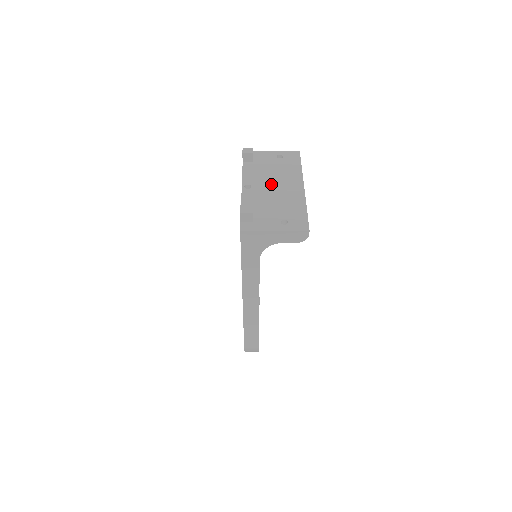
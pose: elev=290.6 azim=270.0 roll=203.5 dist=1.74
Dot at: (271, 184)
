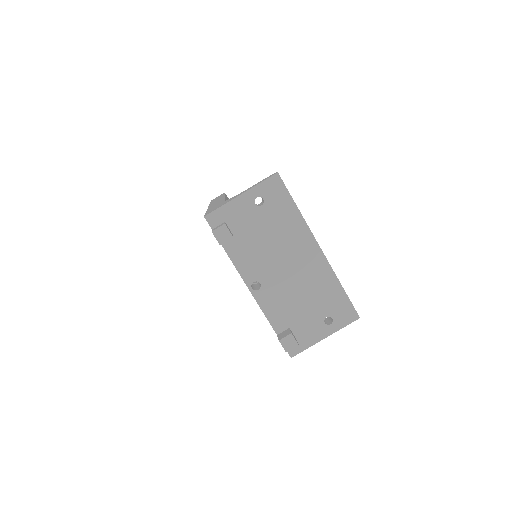
Dot at: (280, 266)
